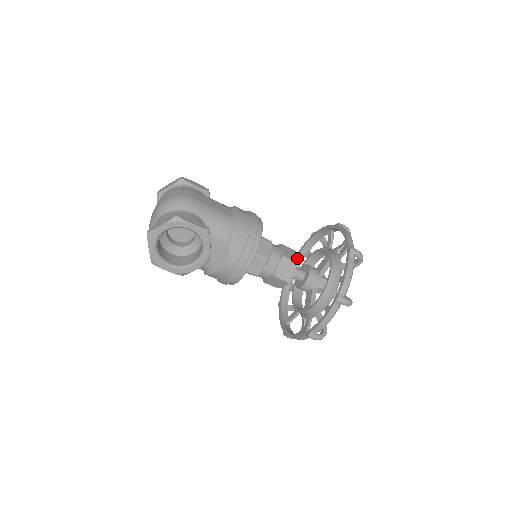
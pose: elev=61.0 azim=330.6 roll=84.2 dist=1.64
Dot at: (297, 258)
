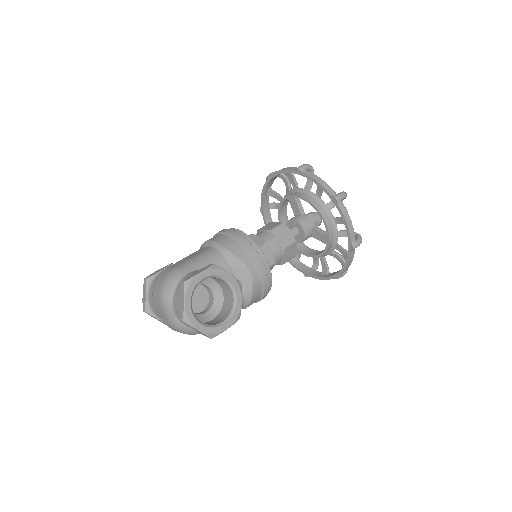
Dot at: (278, 222)
